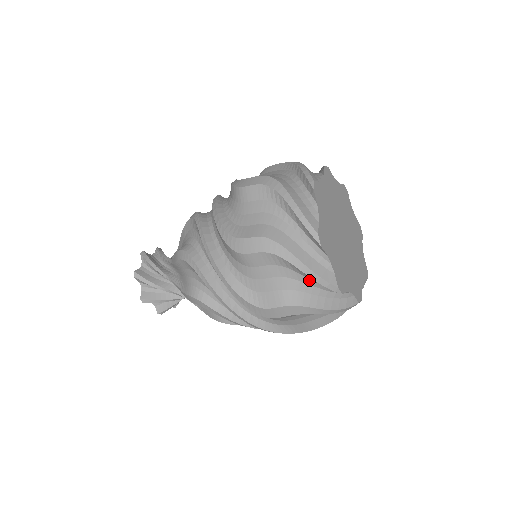
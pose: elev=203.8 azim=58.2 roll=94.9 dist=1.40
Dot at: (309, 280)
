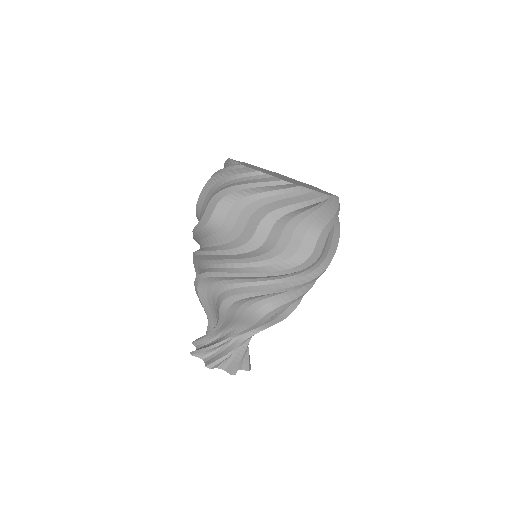
Dot at: (262, 194)
